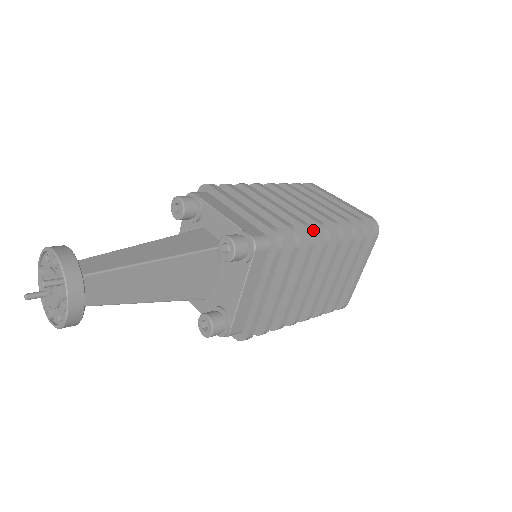
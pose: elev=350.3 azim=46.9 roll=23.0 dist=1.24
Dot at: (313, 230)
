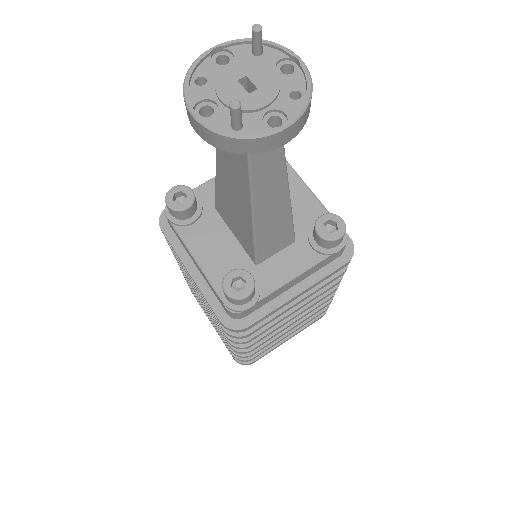
Dot at: occluded
